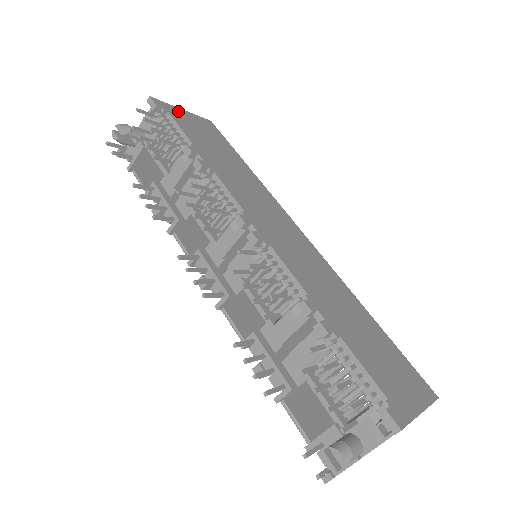
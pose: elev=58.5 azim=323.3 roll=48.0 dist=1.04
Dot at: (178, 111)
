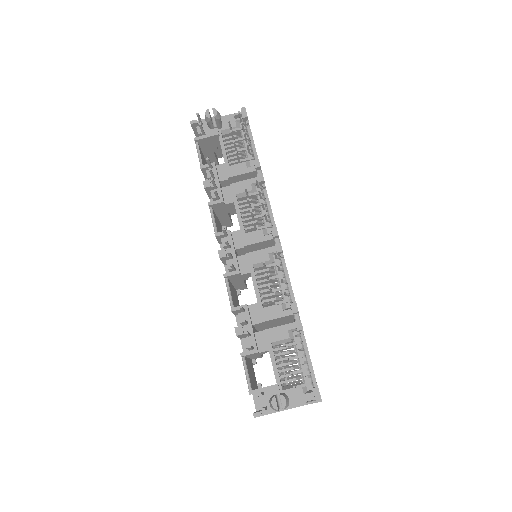
Dot at: occluded
